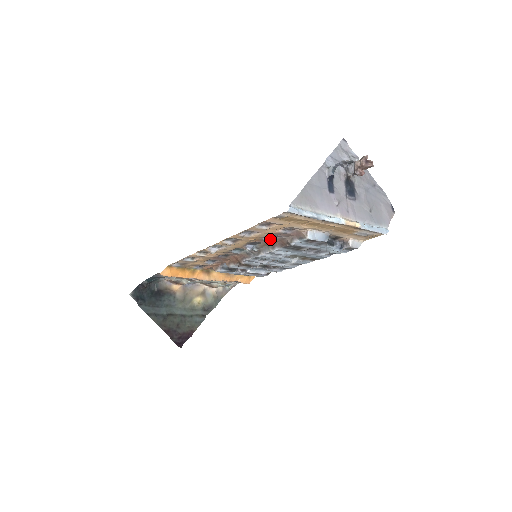
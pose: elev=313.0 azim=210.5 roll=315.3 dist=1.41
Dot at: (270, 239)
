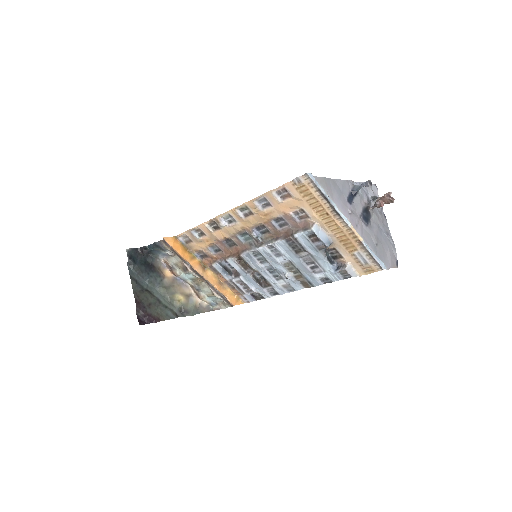
Dot at: (278, 227)
